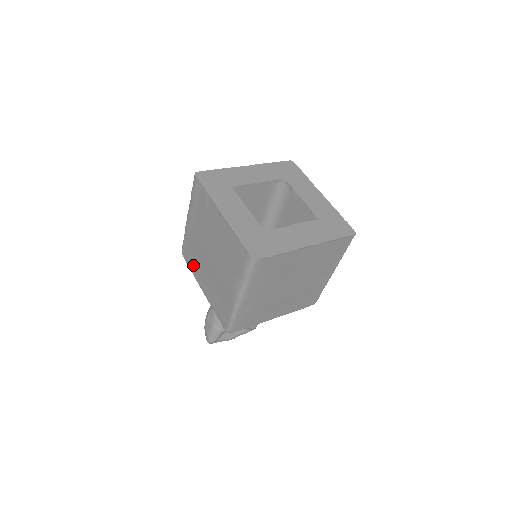
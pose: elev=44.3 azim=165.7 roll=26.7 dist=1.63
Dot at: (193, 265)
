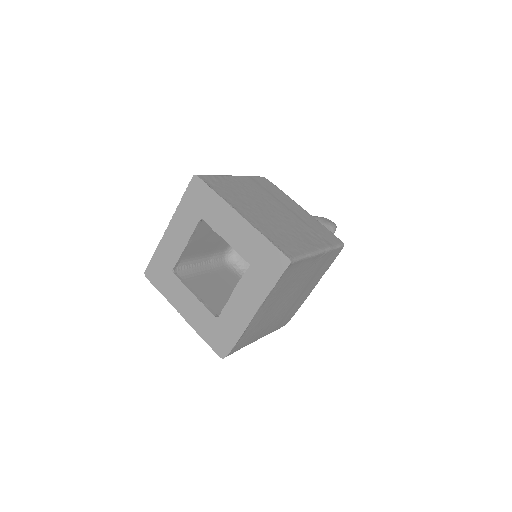
Dot at: occluded
